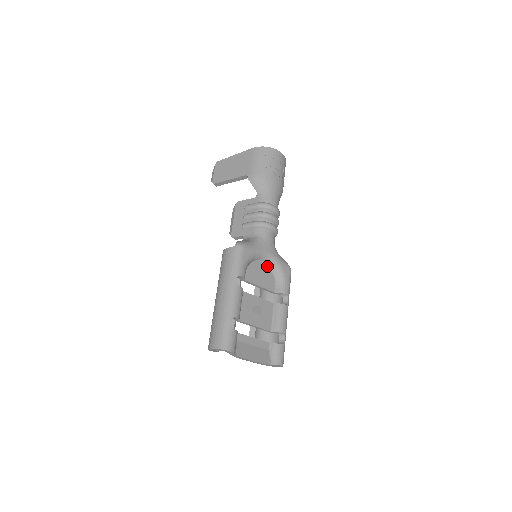
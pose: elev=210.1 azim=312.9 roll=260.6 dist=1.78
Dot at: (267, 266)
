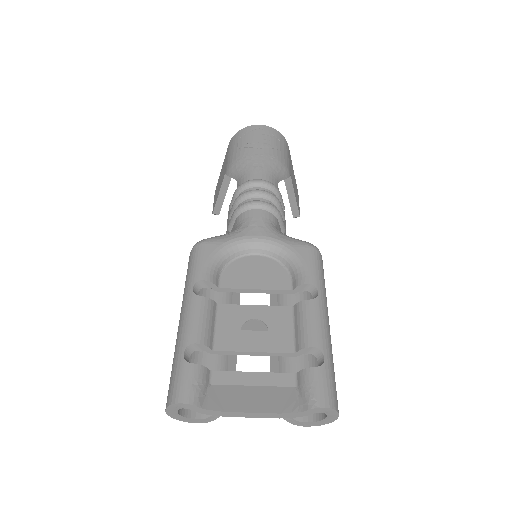
Dot at: (267, 258)
